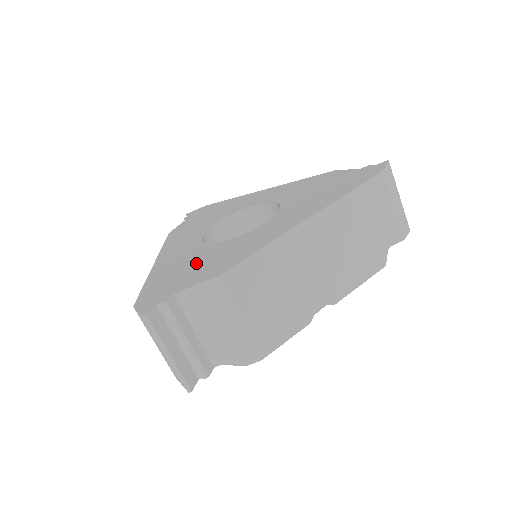
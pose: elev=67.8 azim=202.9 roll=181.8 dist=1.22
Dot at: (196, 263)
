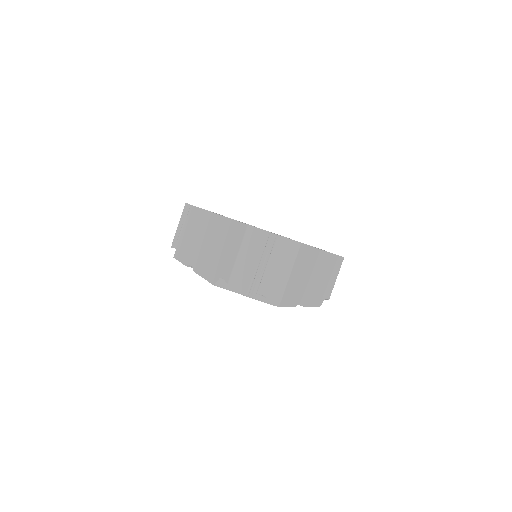
Dot at: occluded
